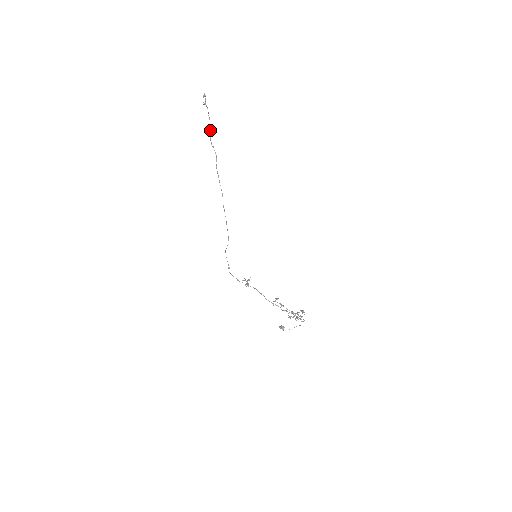
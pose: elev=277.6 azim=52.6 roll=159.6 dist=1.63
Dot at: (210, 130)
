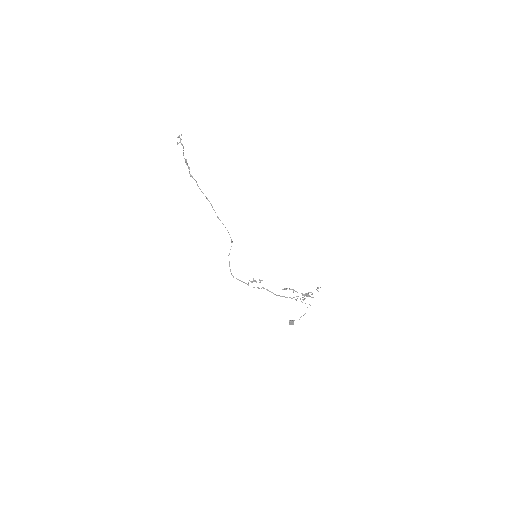
Dot at: occluded
